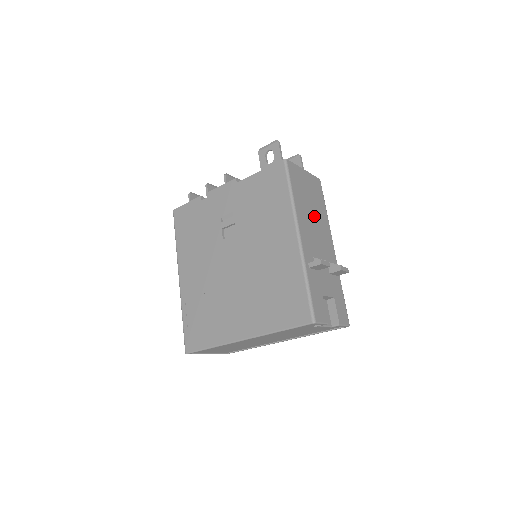
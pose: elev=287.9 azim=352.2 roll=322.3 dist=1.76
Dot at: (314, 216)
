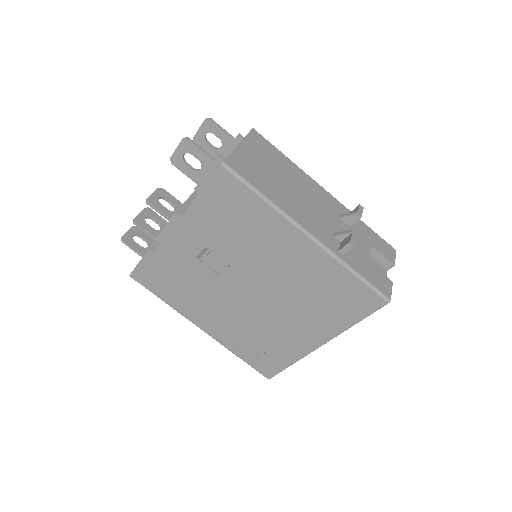
Dot at: (292, 186)
